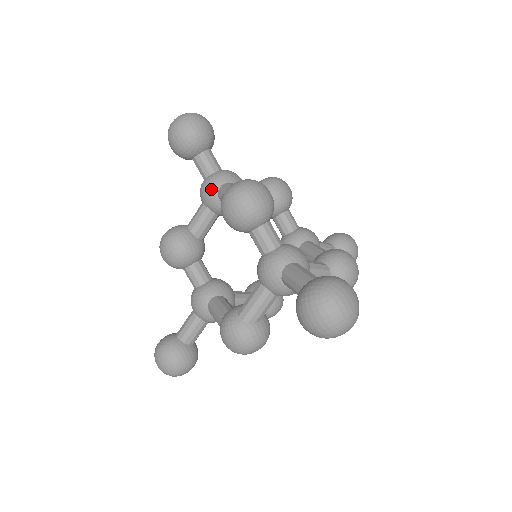
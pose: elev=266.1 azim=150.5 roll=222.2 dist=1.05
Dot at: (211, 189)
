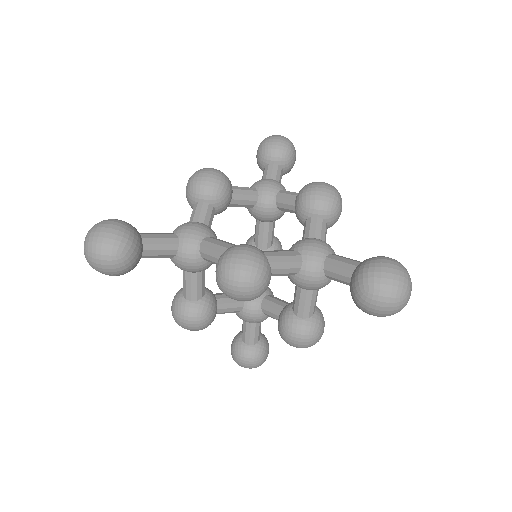
Dot at: (276, 184)
